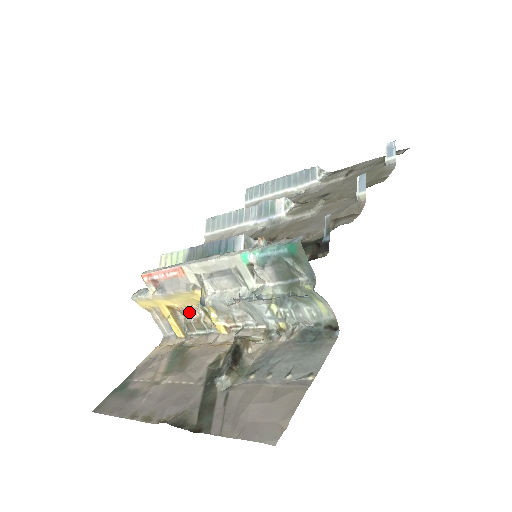
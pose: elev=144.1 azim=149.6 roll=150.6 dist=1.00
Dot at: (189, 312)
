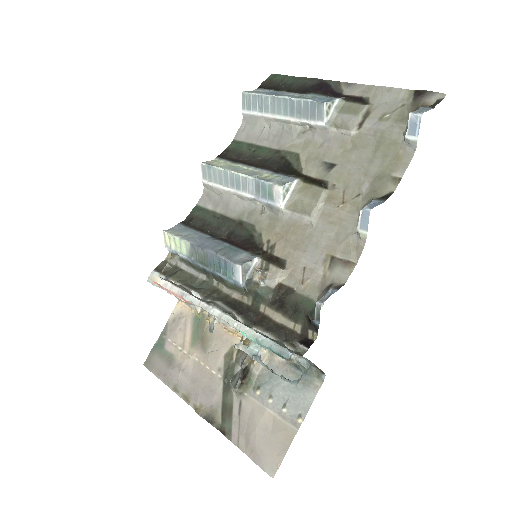
Dot at: occluded
